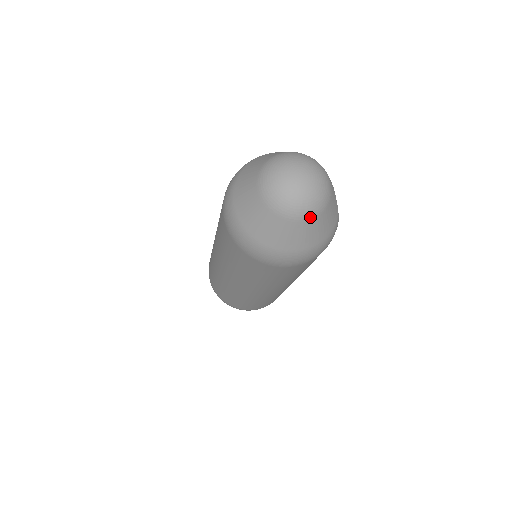
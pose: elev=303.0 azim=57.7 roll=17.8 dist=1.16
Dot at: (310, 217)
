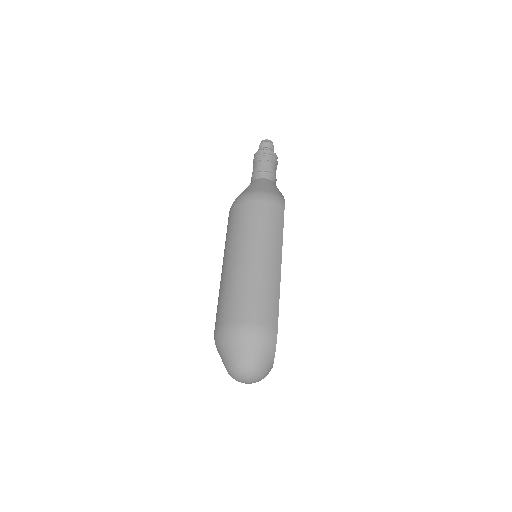
Dot at: occluded
